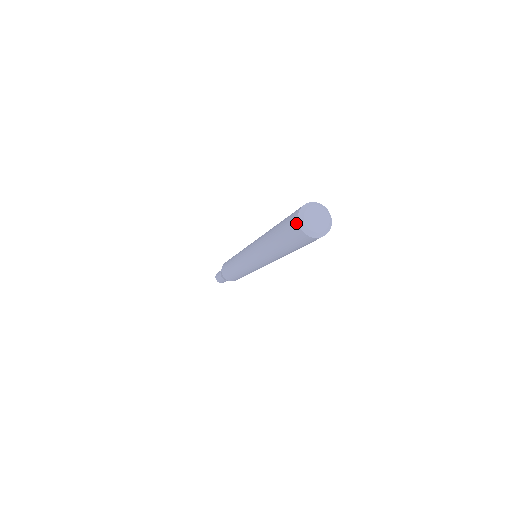
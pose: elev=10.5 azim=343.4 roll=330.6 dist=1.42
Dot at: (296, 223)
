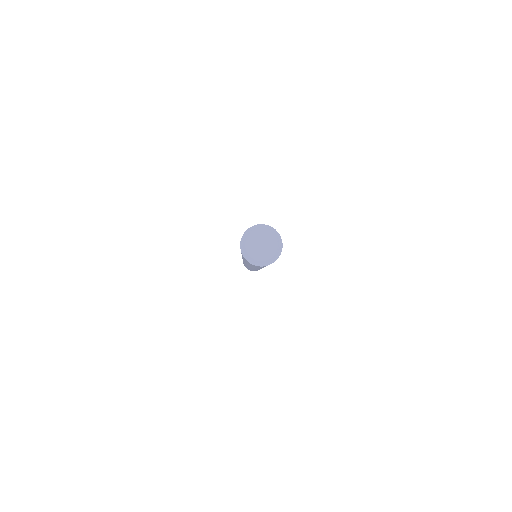
Dot at: occluded
